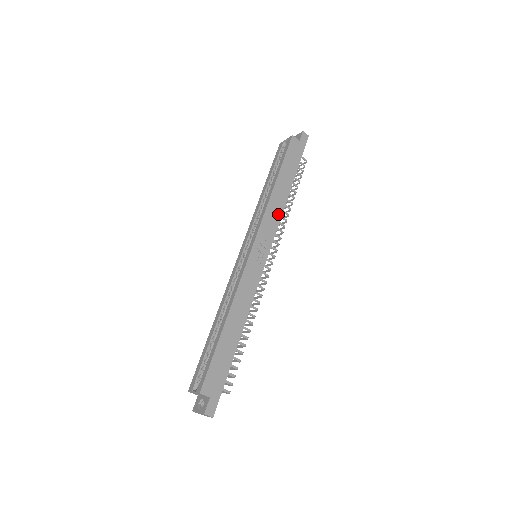
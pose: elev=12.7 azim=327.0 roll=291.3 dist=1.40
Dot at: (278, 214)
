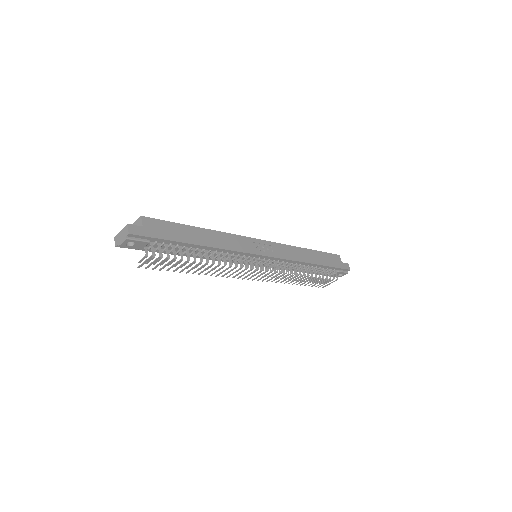
Dot at: (294, 257)
